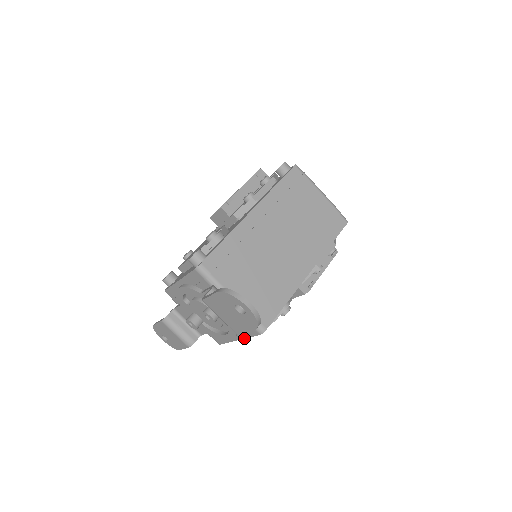
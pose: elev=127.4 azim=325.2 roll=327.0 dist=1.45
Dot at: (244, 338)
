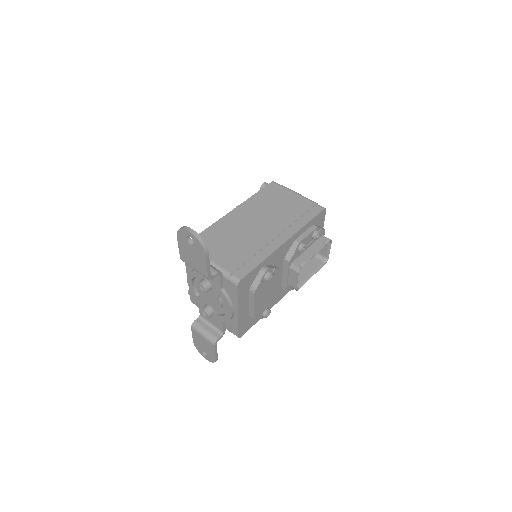
Dot at: (237, 305)
